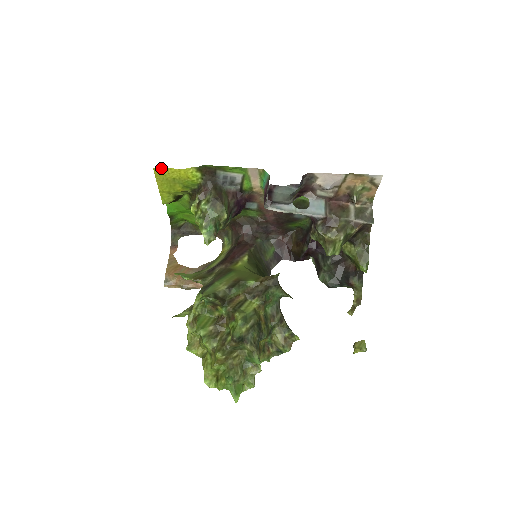
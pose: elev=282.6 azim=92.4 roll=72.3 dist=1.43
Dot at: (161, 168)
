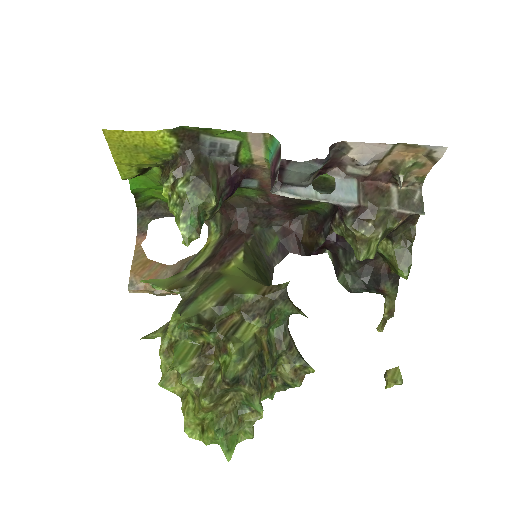
Dot at: (115, 130)
